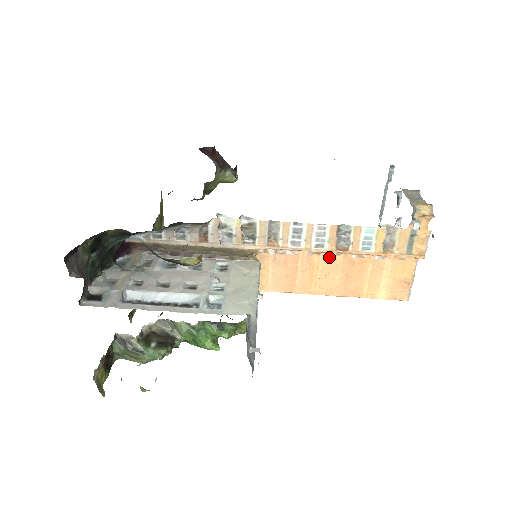
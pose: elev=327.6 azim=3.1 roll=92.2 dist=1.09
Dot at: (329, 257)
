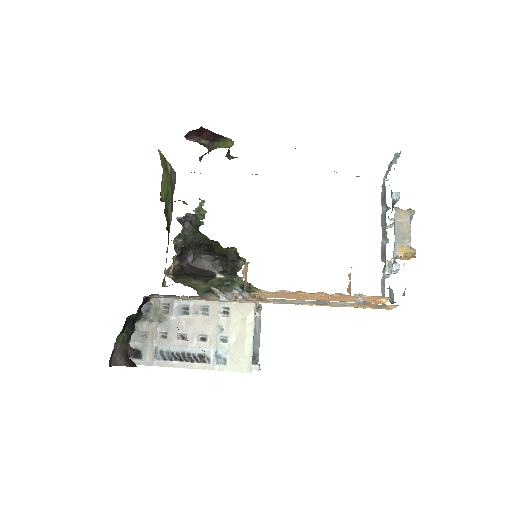
Dot at: (314, 294)
